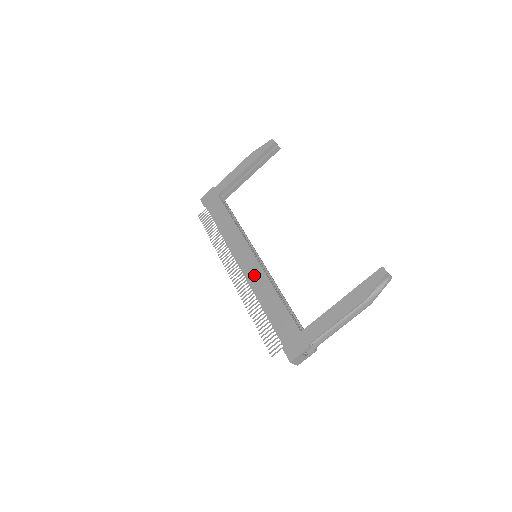
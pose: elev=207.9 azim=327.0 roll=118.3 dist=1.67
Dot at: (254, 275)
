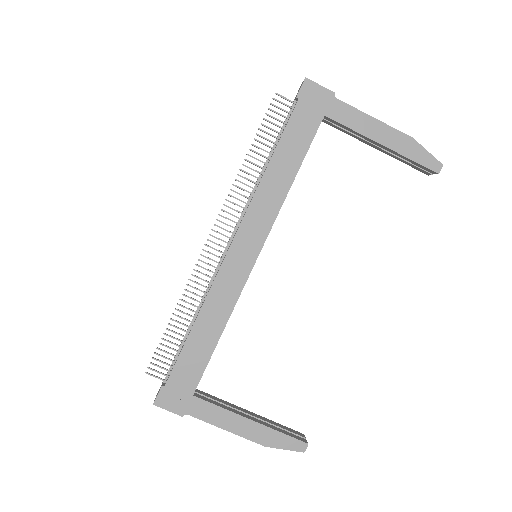
Dot at: (229, 281)
